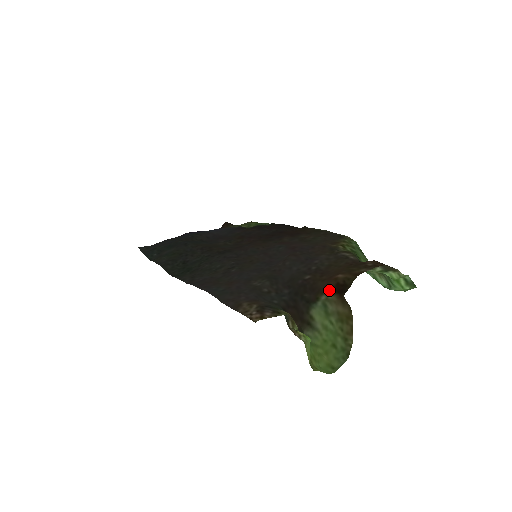
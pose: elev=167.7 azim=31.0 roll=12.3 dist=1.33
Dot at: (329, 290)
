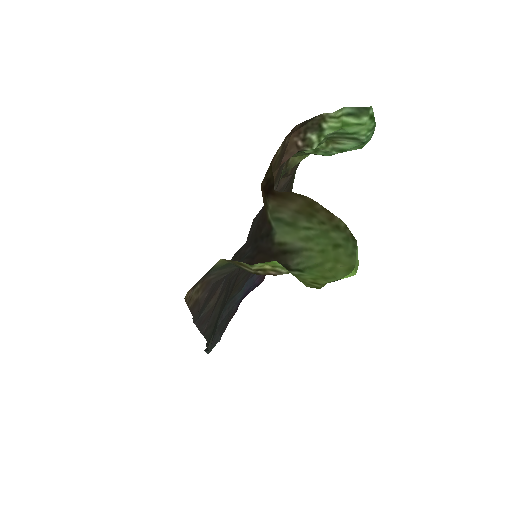
Dot at: (265, 203)
